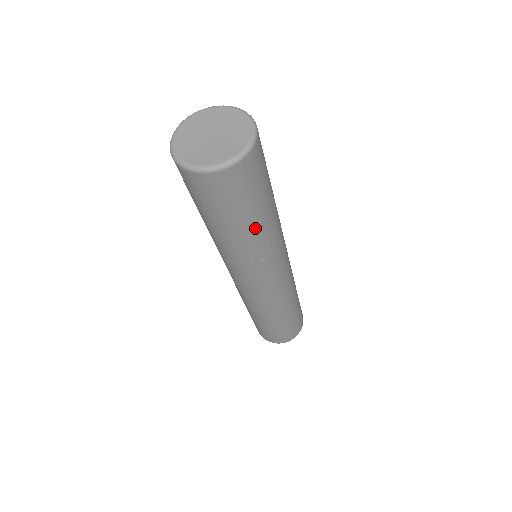
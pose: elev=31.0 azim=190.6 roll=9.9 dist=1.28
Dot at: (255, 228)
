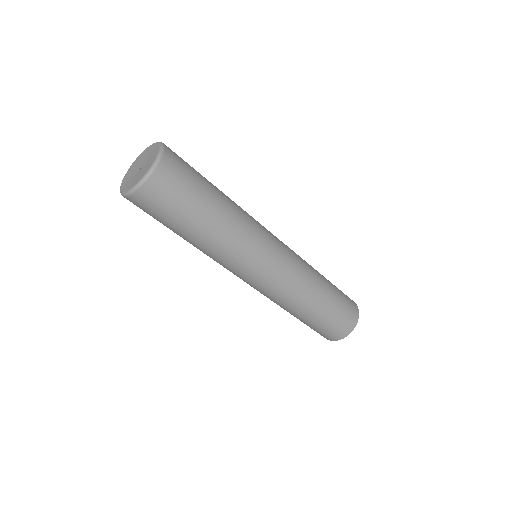
Dot at: (217, 213)
